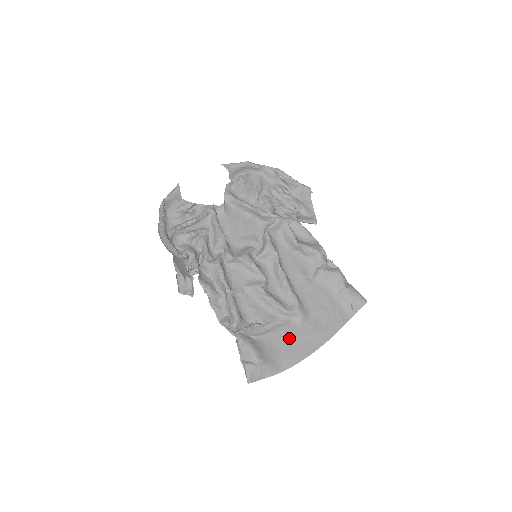
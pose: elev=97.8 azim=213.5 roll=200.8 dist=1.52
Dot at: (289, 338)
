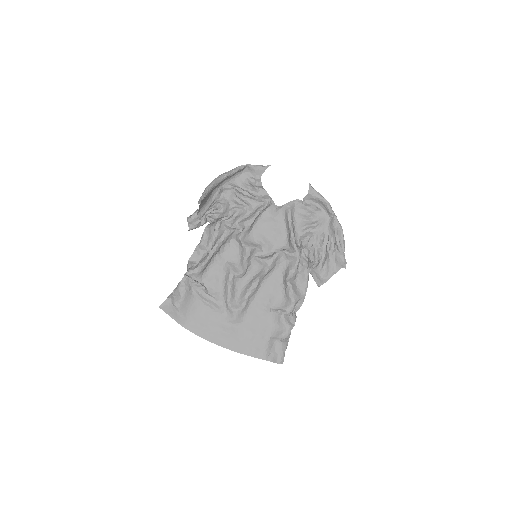
Dot at: (212, 318)
